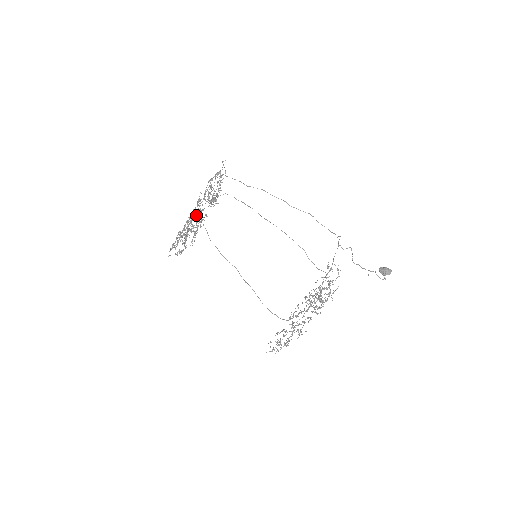
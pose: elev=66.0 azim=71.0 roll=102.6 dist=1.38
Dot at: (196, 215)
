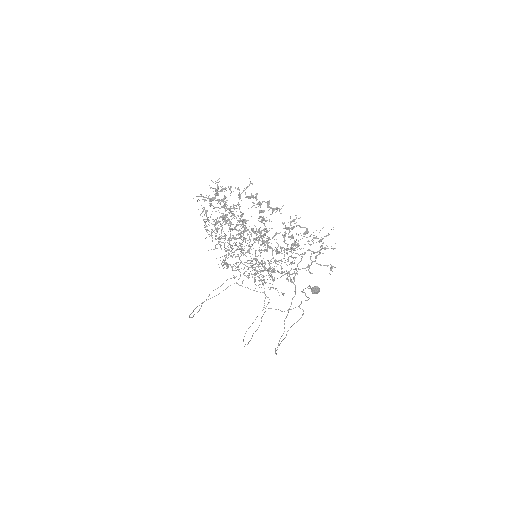
Dot at: (268, 207)
